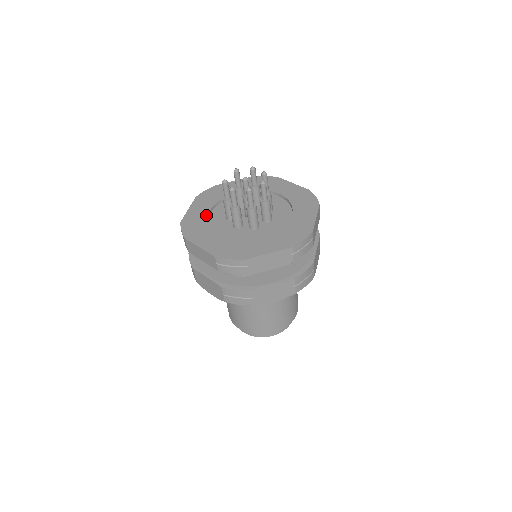
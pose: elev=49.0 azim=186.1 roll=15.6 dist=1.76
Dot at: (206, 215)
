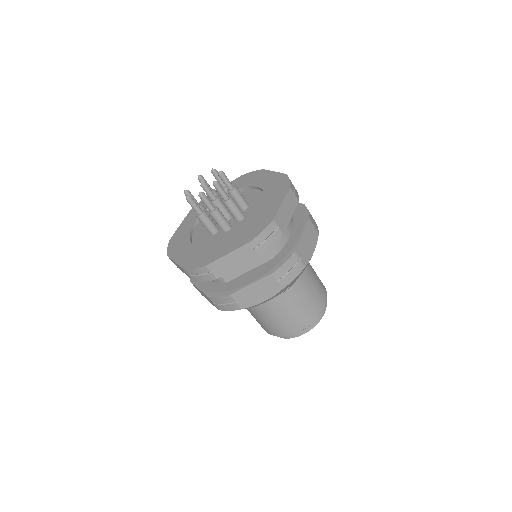
Dot at: (190, 228)
